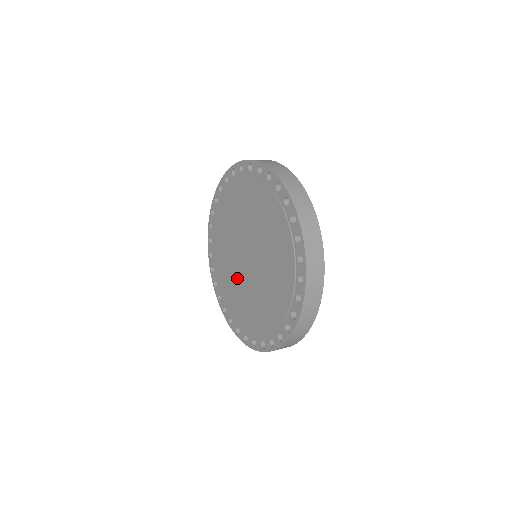
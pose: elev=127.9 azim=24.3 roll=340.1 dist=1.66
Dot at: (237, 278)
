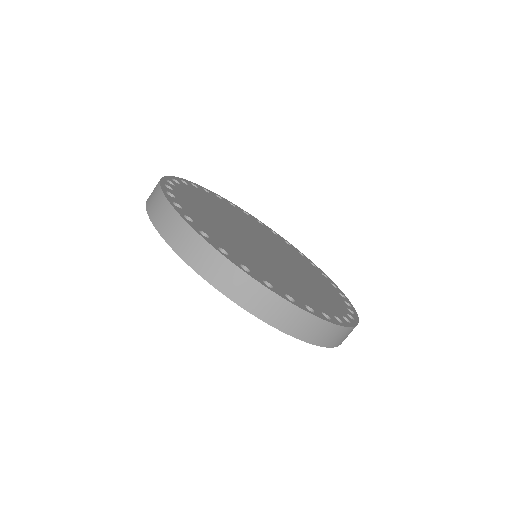
Dot at: occluded
